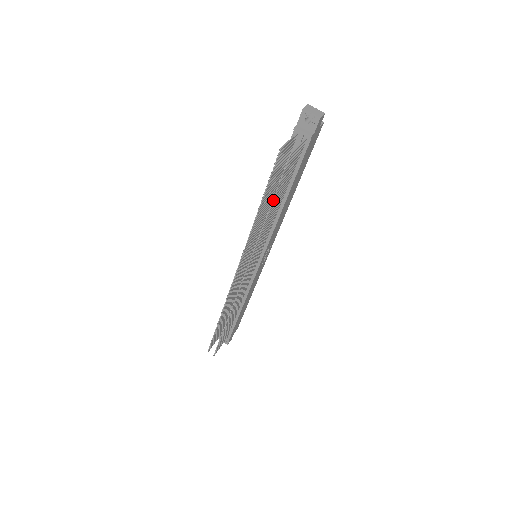
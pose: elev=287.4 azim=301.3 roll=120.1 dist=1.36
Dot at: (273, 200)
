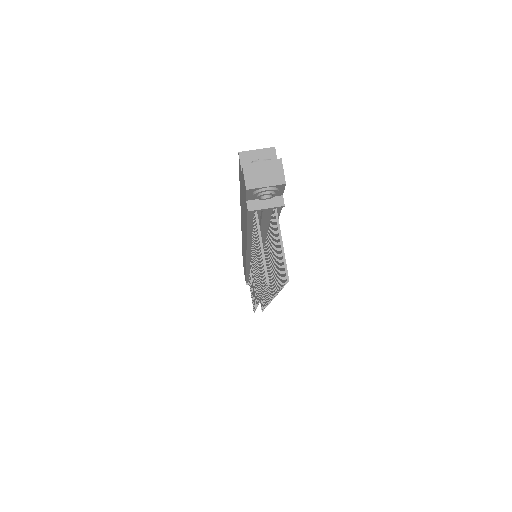
Dot at: (278, 286)
